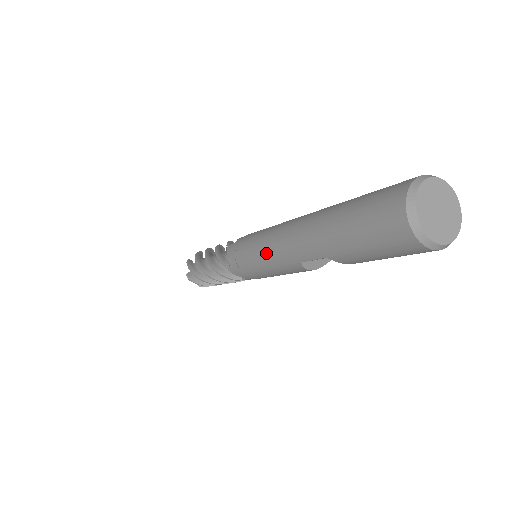
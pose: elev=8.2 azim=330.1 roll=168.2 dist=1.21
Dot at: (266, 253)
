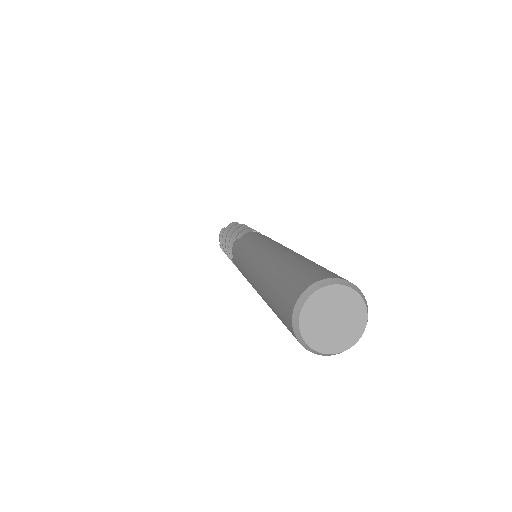
Dot at: occluded
